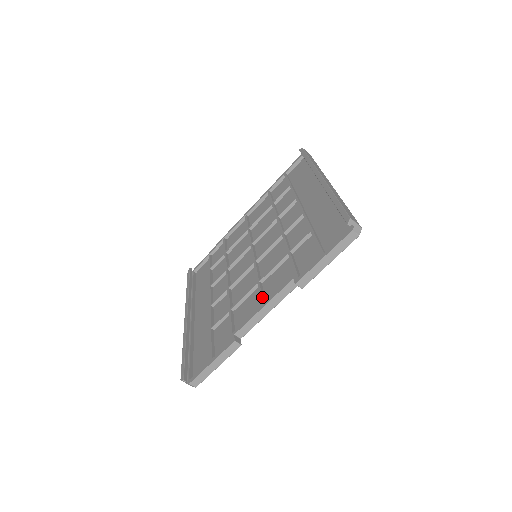
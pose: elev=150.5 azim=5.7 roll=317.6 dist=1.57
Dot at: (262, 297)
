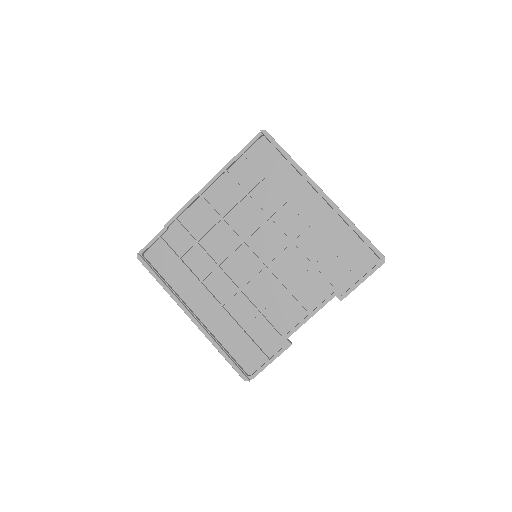
Dot at: (303, 308)
